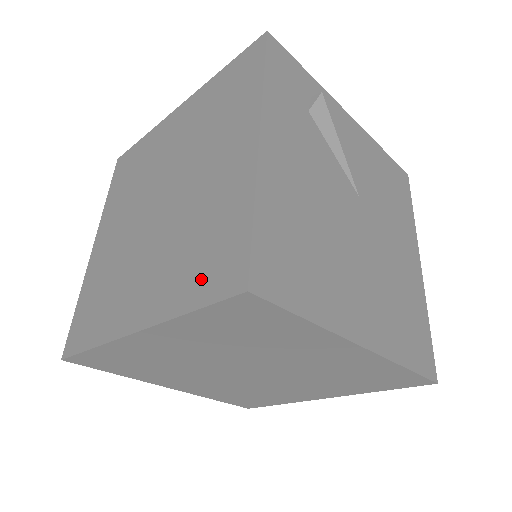
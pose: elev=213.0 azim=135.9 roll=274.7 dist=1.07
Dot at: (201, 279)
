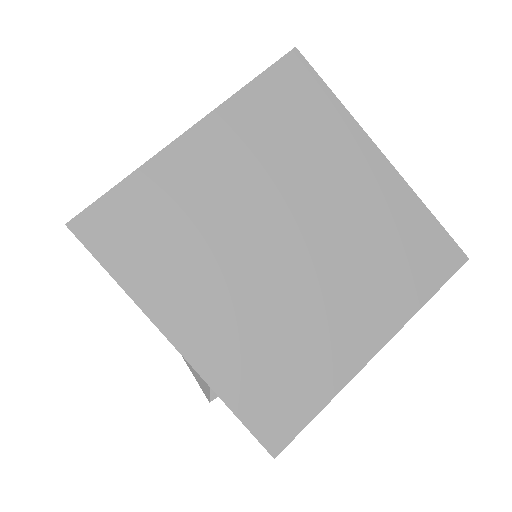
Dot at: occluded
